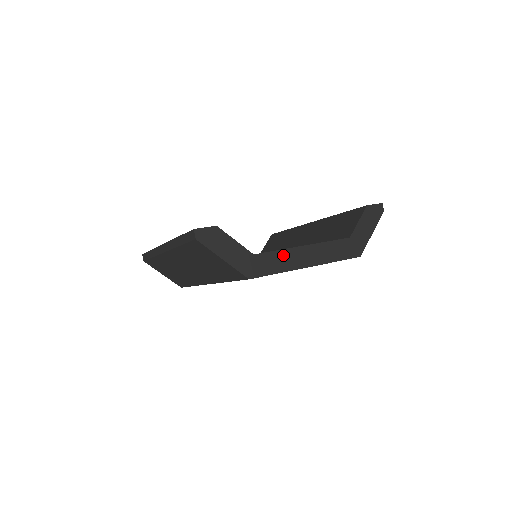
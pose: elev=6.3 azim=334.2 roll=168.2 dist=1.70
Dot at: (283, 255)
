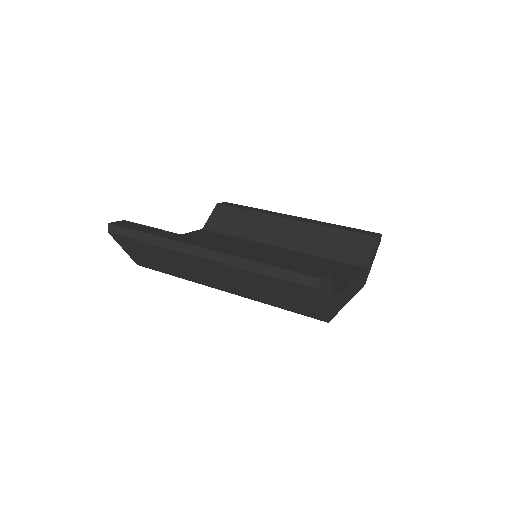
Dot at: (344, 293)
